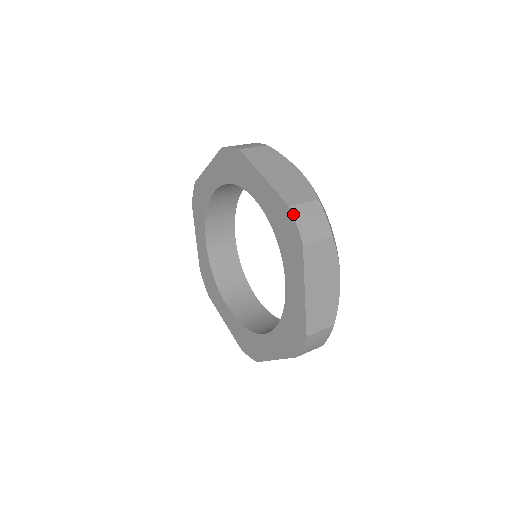
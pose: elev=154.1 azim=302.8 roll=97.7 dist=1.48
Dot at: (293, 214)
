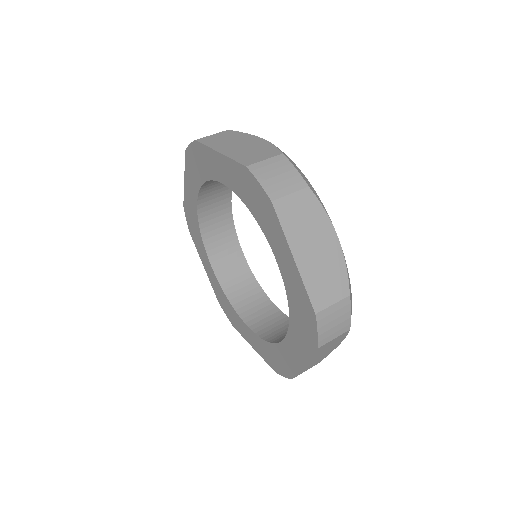
Dot at: (317, 322)
